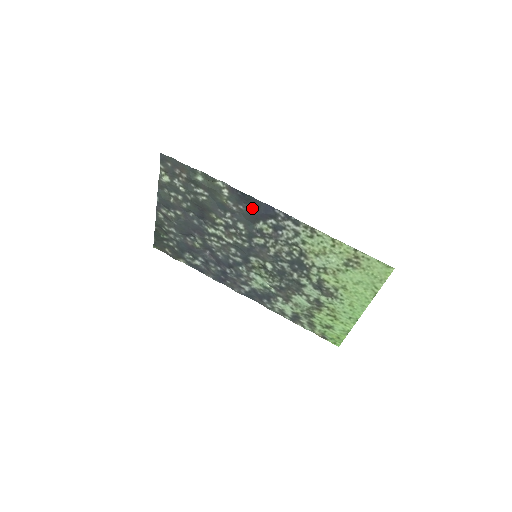
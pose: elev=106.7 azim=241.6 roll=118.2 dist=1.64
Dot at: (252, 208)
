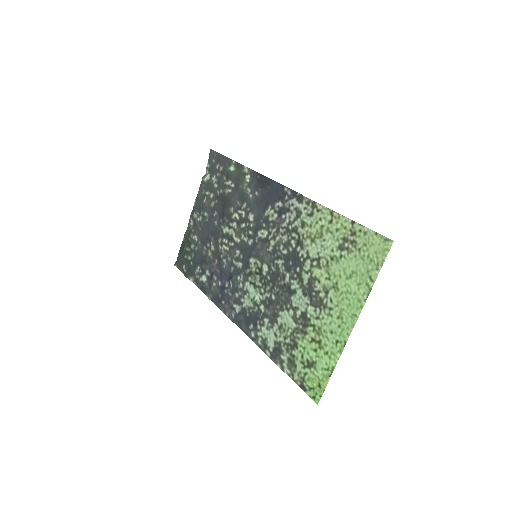
Dot at: (265, 191)
